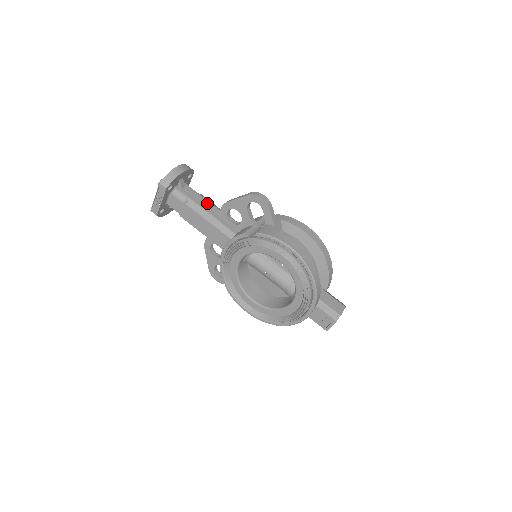
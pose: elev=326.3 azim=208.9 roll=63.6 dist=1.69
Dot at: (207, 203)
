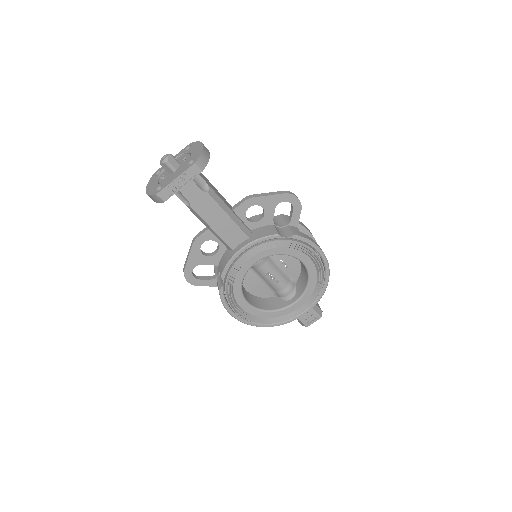
Dot at: (219, 193)
